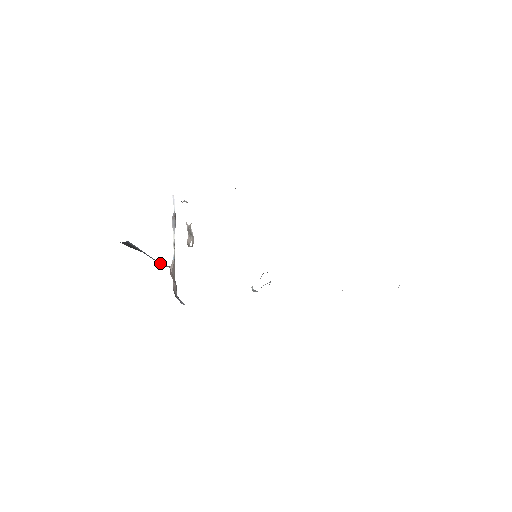
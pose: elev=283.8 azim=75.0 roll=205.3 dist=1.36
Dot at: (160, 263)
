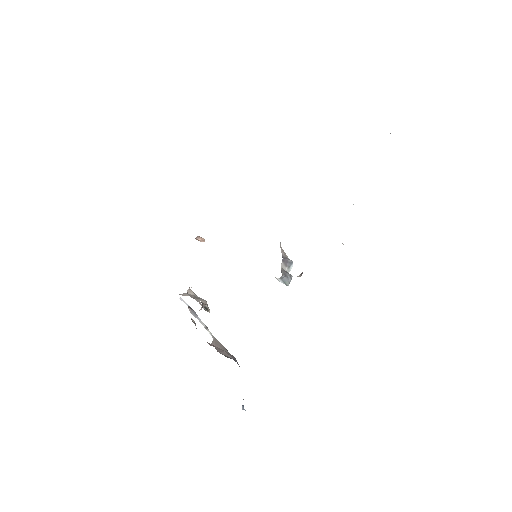
Dot at: occluded
